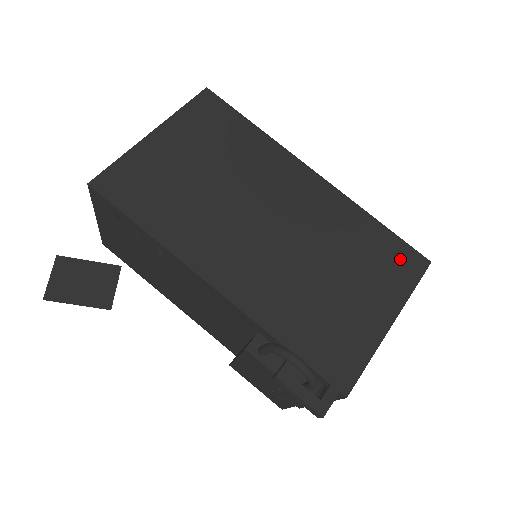
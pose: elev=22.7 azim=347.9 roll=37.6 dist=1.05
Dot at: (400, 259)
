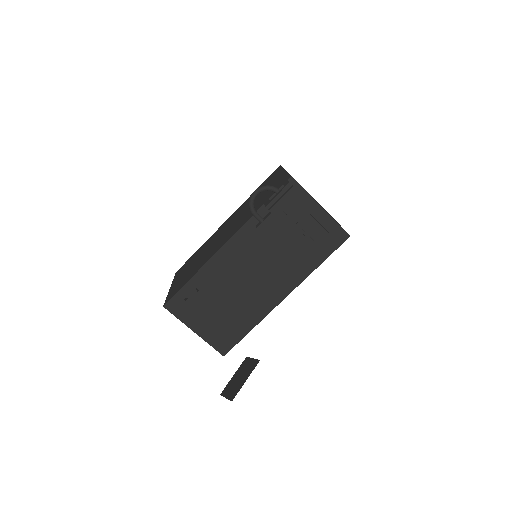
Dot at: occluded
